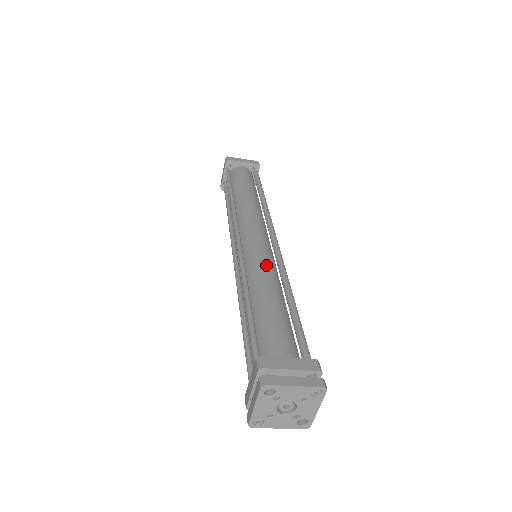
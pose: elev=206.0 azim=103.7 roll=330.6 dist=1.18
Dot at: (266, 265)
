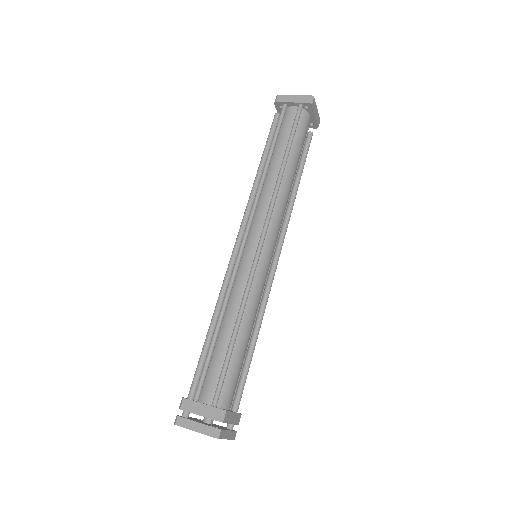
Dot at: occluded
